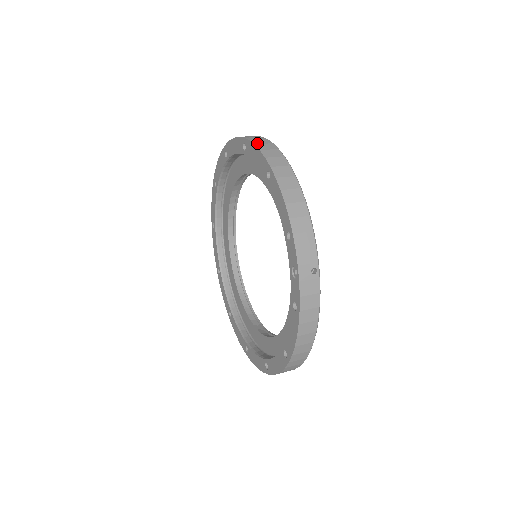
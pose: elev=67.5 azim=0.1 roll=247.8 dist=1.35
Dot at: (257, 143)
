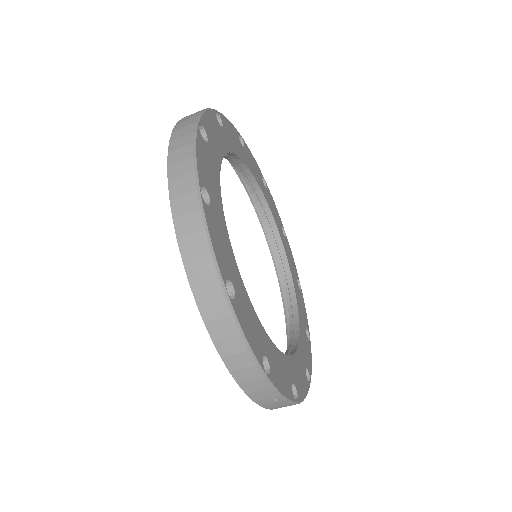
Dot at: (181, 234)
